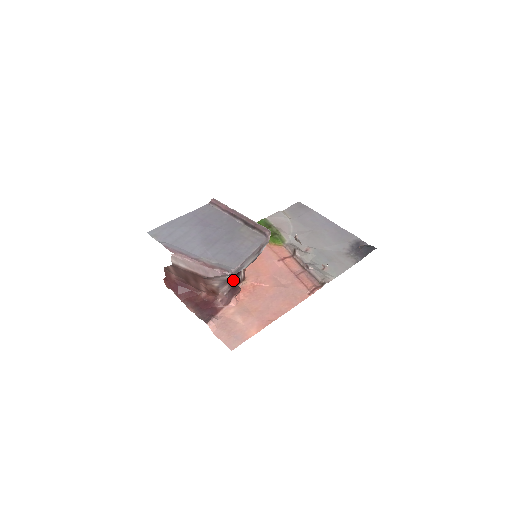
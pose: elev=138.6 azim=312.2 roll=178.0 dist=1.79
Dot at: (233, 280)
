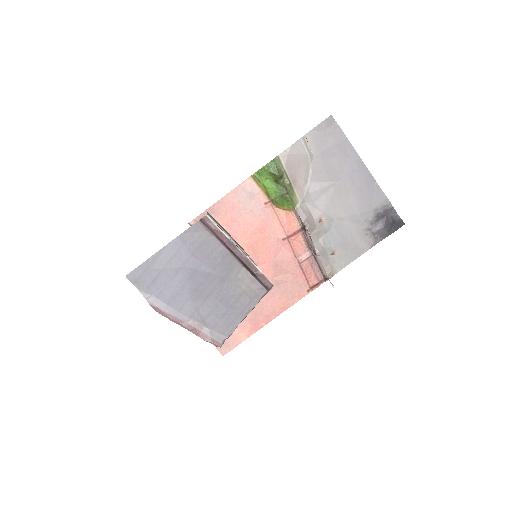
Dot at: occluded
